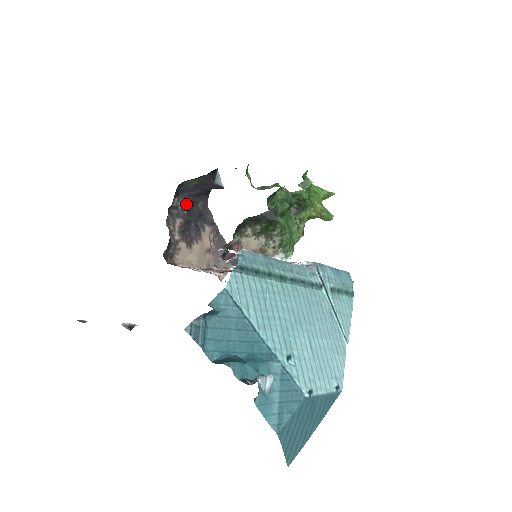
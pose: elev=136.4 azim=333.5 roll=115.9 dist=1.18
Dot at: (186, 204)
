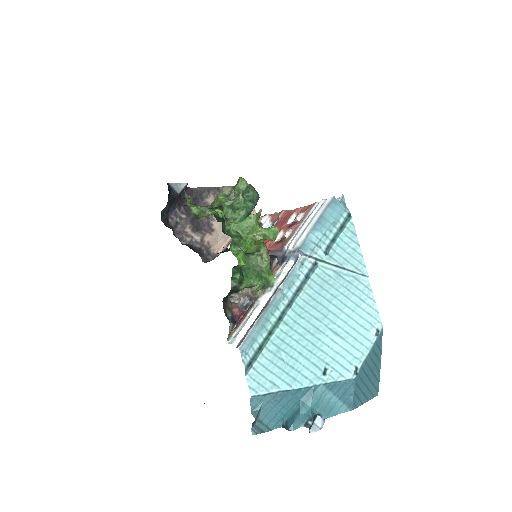
Dot at: (179, 210)
